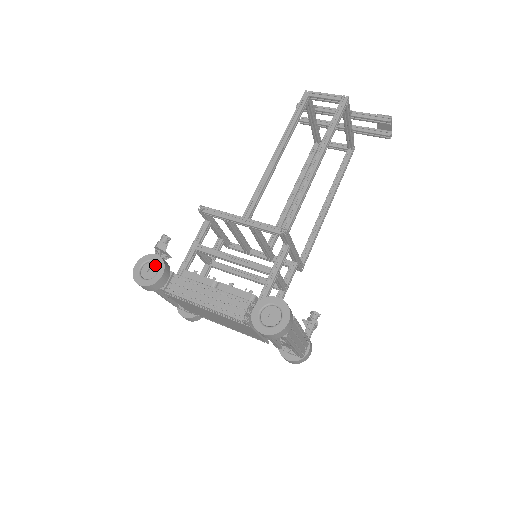
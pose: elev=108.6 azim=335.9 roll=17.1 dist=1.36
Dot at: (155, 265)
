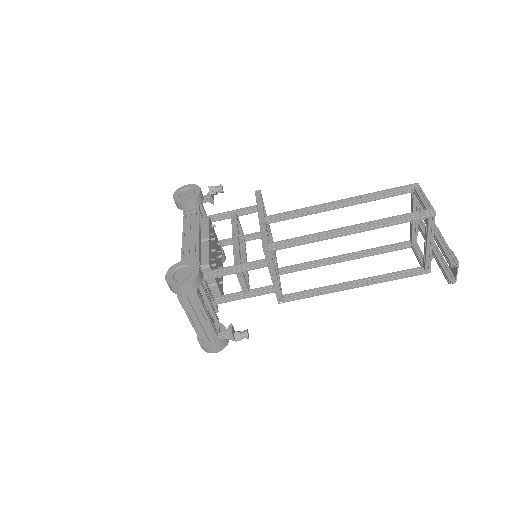
Dot at: (193, 194)
